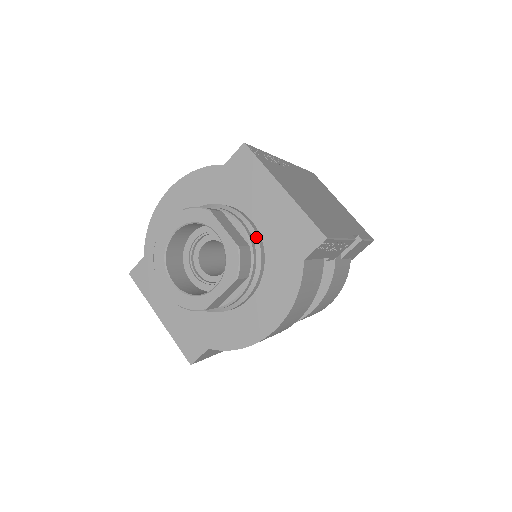
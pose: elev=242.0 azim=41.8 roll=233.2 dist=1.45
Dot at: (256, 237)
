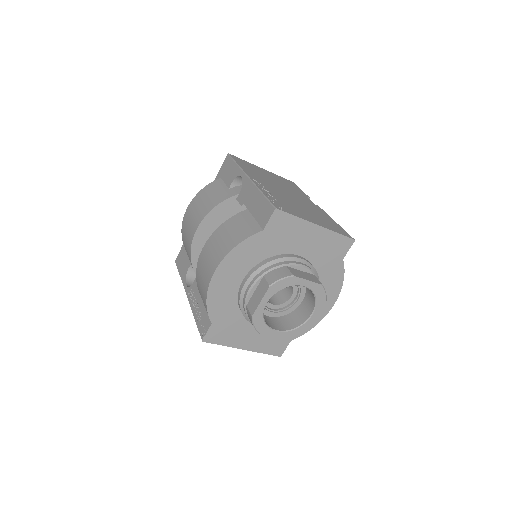
Dot at: (311, 265)
